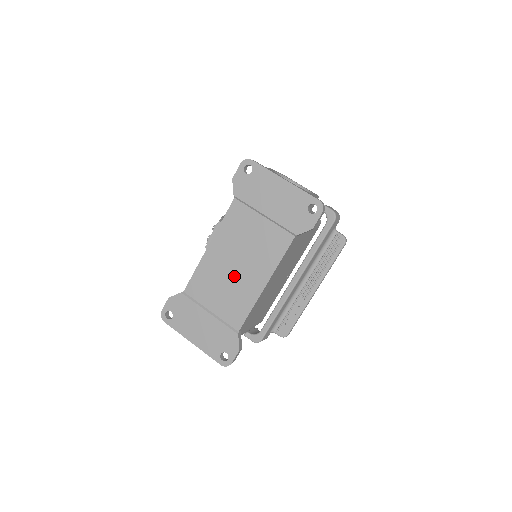
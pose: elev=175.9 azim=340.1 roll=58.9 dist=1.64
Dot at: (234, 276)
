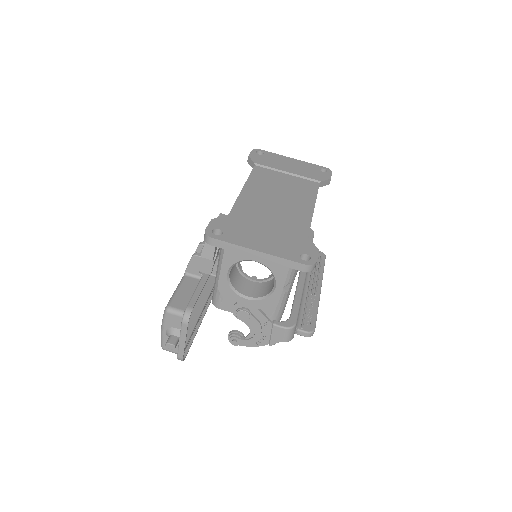
Dot at: (280, 204)
